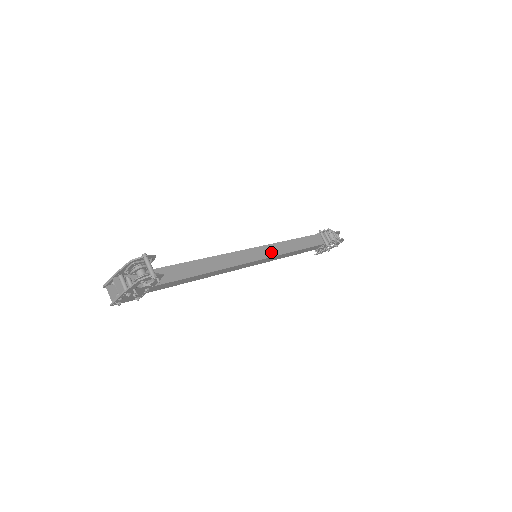
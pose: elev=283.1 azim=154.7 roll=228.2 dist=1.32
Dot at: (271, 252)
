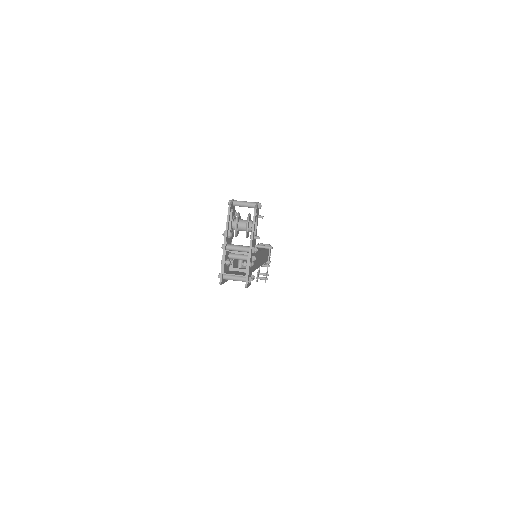
Dot at: occluded
